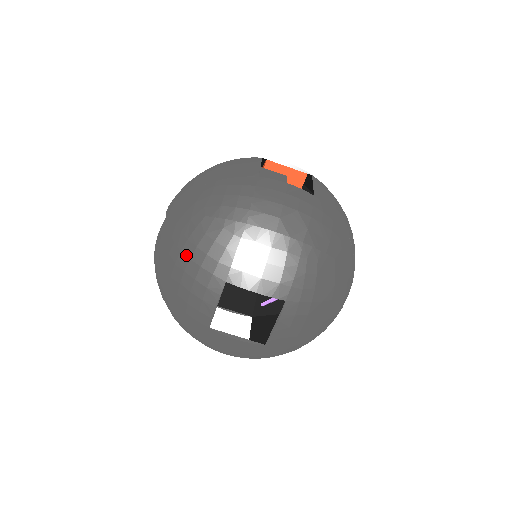
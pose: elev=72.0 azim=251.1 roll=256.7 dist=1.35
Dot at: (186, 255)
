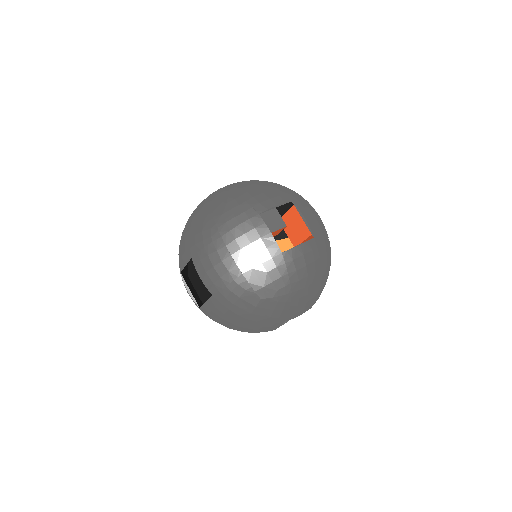
Dot at: (191, 225)
